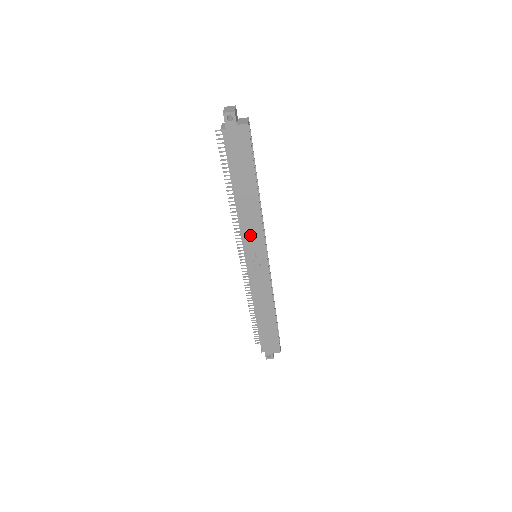
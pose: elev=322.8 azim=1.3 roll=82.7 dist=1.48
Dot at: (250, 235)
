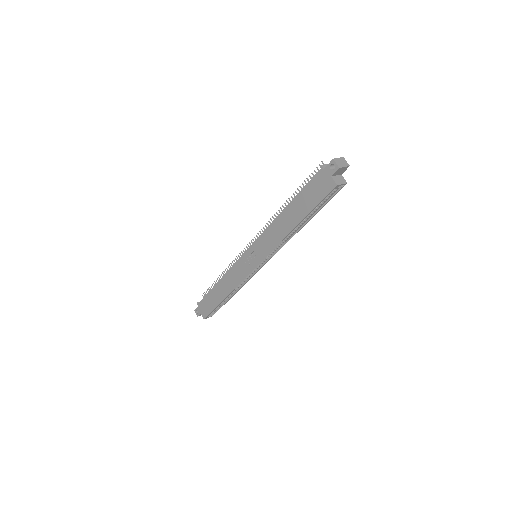
Dot at: (265, 241)
